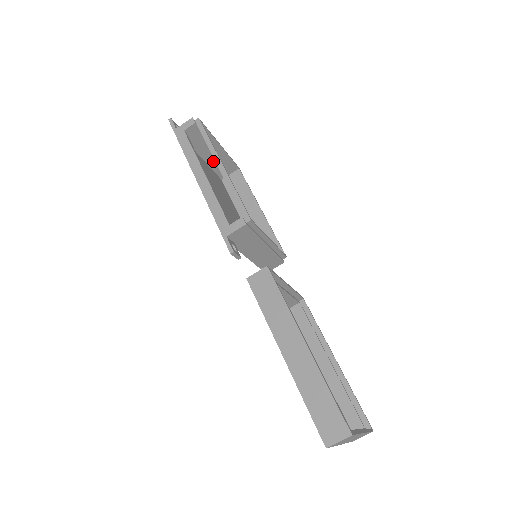
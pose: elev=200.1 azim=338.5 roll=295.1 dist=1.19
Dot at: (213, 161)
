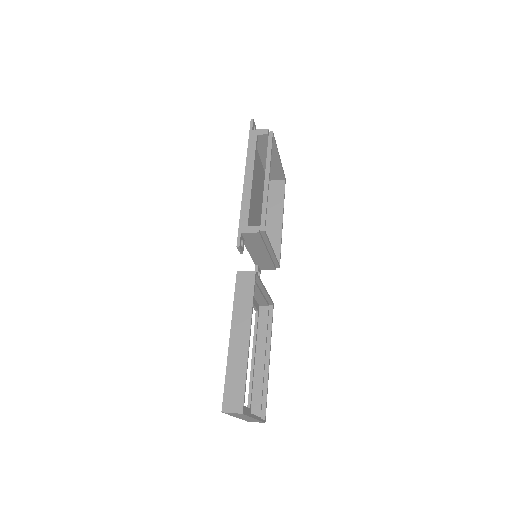
Dot at: occluded
